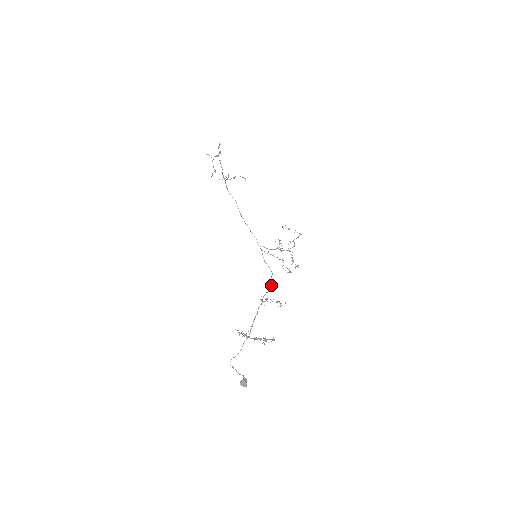
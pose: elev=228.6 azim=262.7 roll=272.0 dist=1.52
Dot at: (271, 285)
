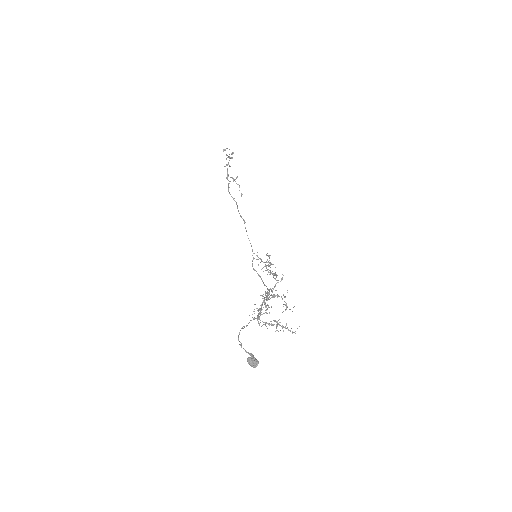
Dot at: (269, 290)
